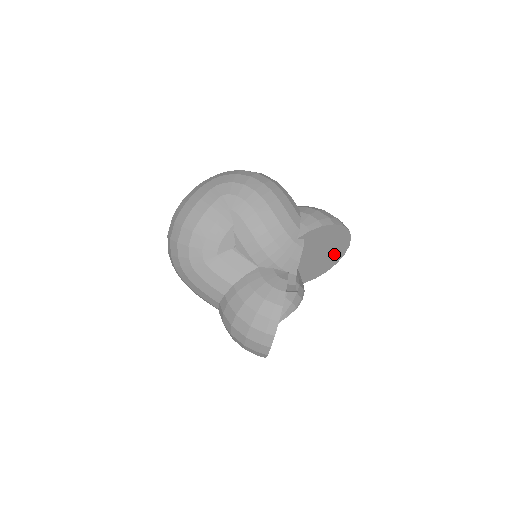
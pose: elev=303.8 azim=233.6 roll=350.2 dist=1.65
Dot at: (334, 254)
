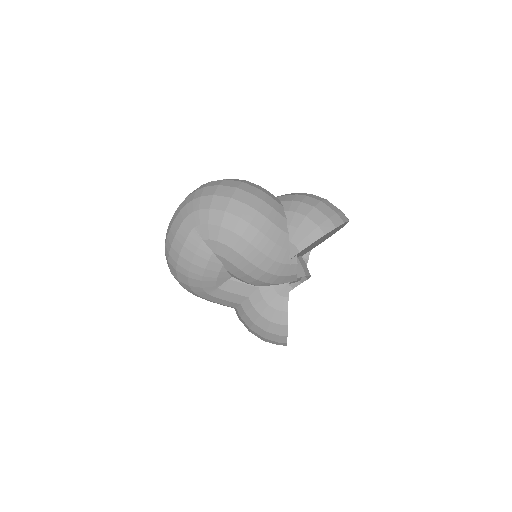
Dot at: (335, 231)
